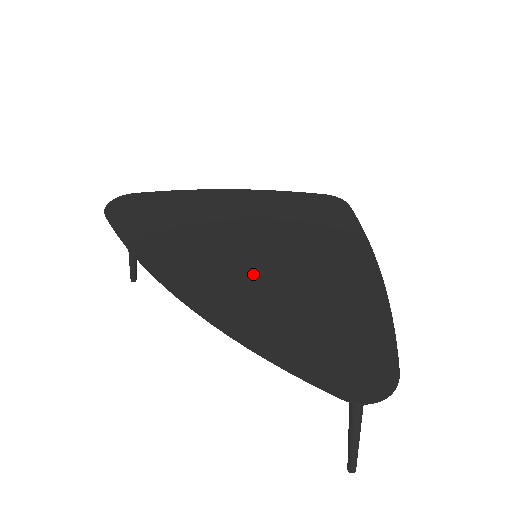
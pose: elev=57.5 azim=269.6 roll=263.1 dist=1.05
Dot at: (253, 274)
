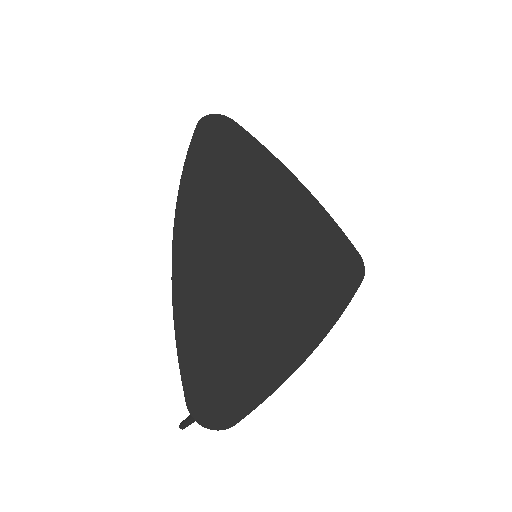
Dot at: (235, 270)
